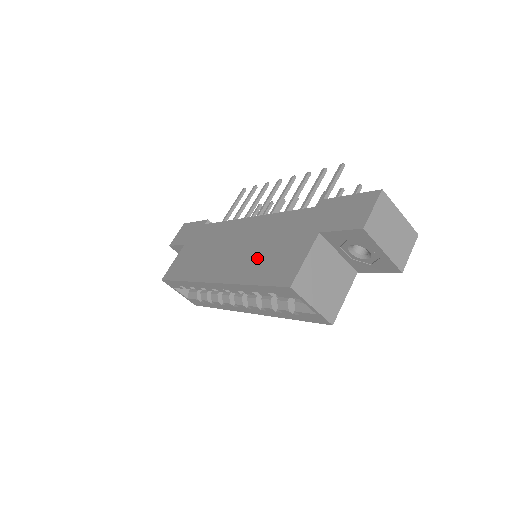
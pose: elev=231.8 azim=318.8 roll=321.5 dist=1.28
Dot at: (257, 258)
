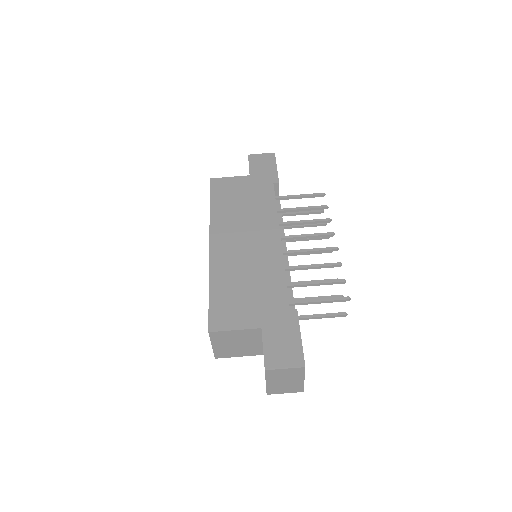
Dot at: (235, 278)
